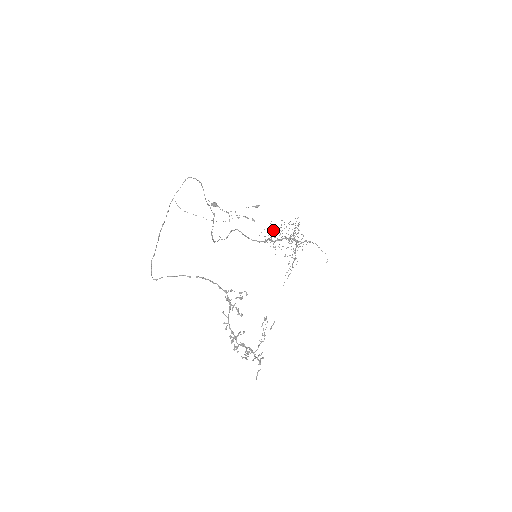
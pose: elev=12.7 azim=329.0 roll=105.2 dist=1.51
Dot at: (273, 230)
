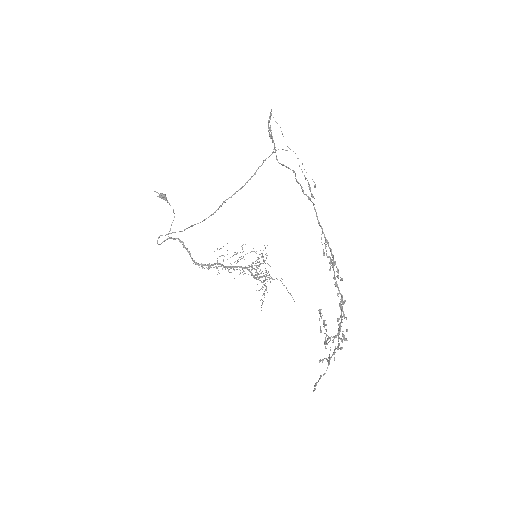
Dot at: (227, 254)
